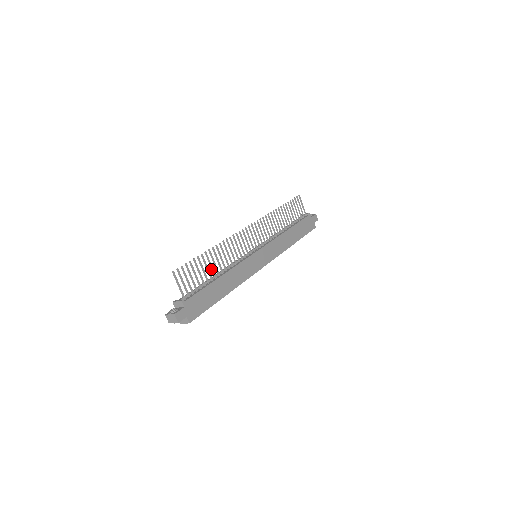
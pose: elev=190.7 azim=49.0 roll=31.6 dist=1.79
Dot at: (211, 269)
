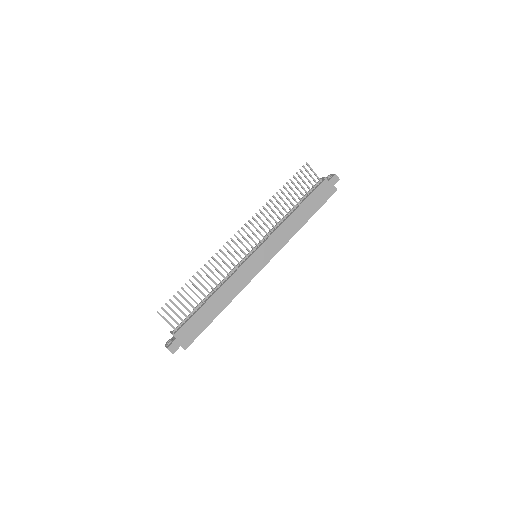
Dot at: occluded
